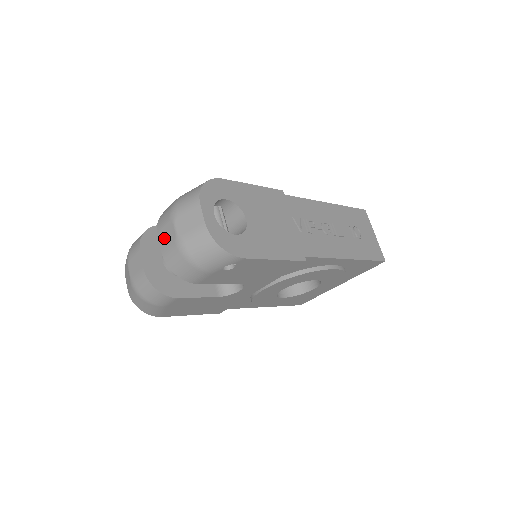
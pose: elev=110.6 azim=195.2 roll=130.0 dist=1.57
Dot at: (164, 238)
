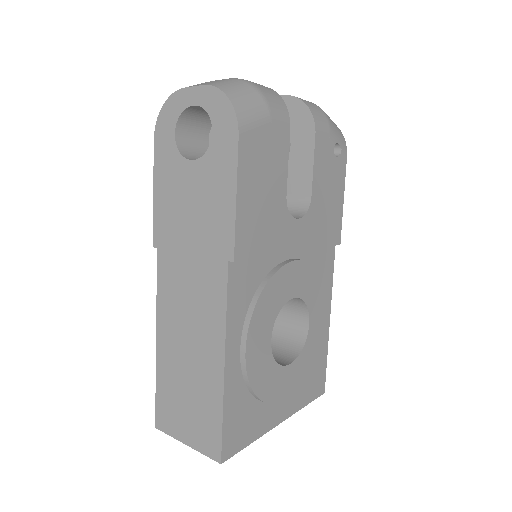
Dot at: occluded
